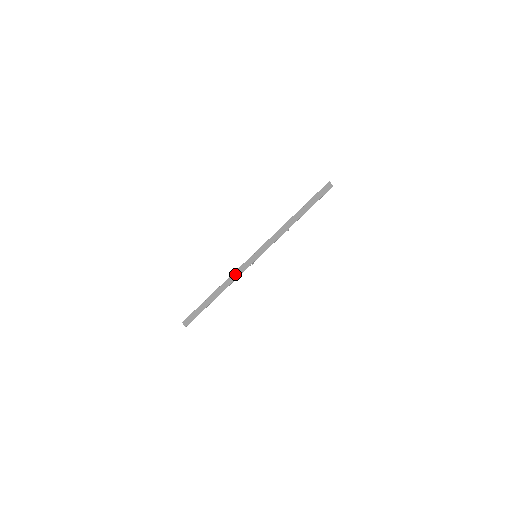
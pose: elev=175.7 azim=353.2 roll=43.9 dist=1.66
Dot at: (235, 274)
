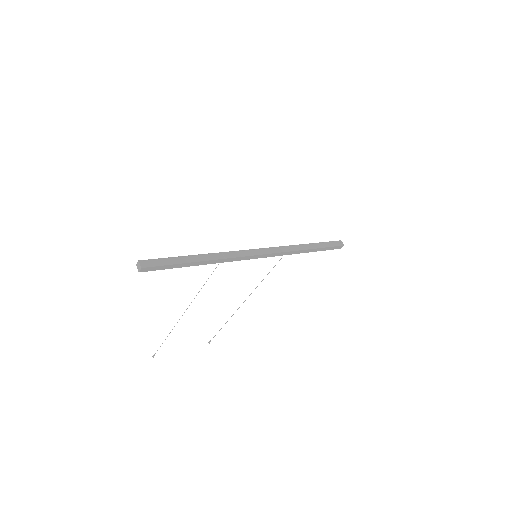
Dot at: (231, 253)
